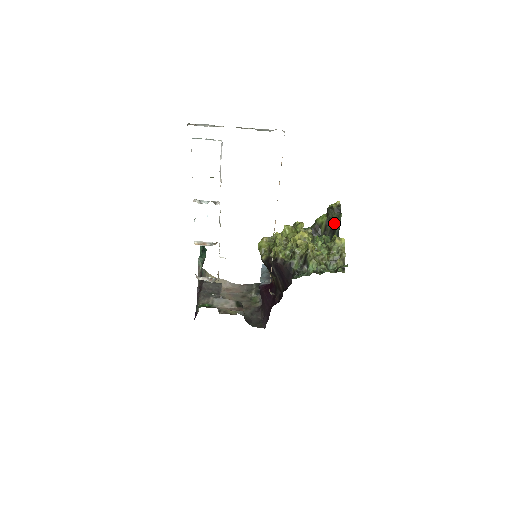
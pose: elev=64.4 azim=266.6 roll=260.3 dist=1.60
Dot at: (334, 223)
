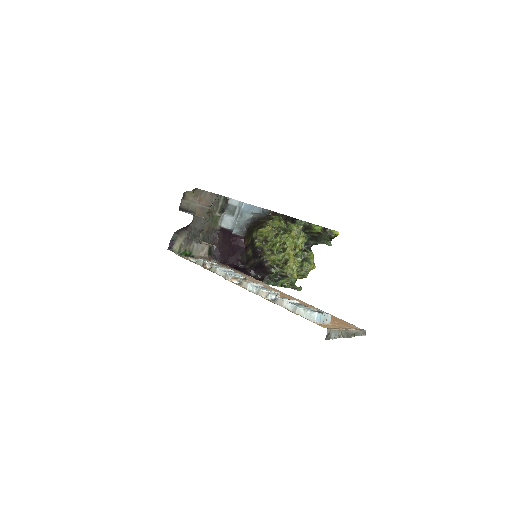
Dot at: (320, 239)
